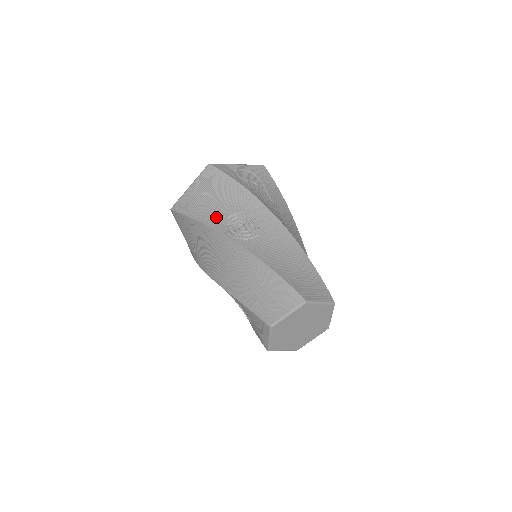
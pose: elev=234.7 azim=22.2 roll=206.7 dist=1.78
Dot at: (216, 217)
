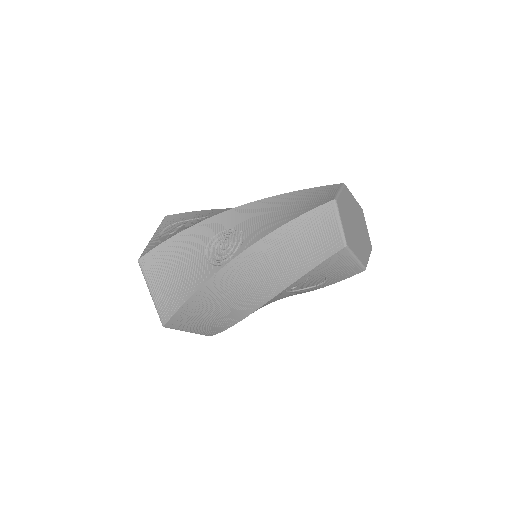
Dot at: (199, 271)
